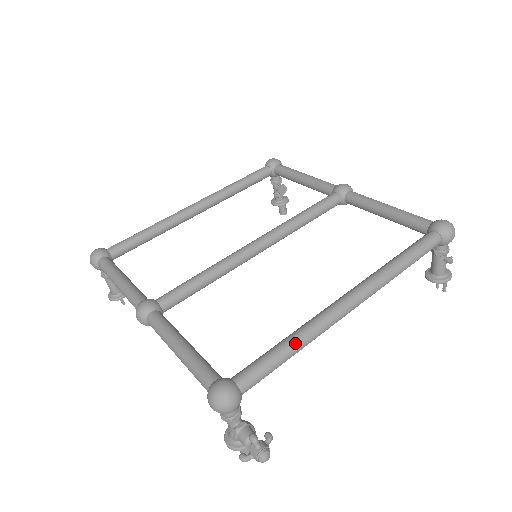
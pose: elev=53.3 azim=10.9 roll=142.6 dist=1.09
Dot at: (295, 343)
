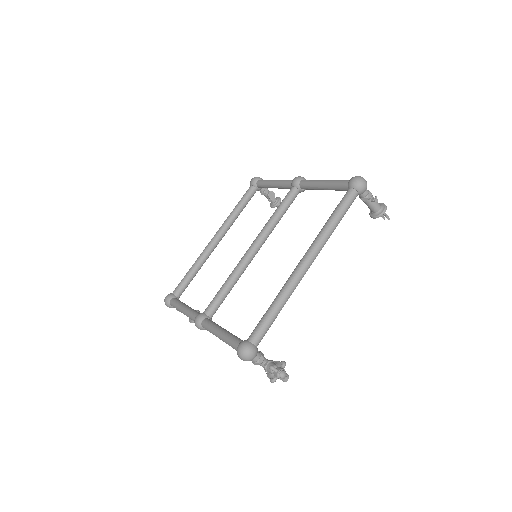
Dot at: (277, 304)
